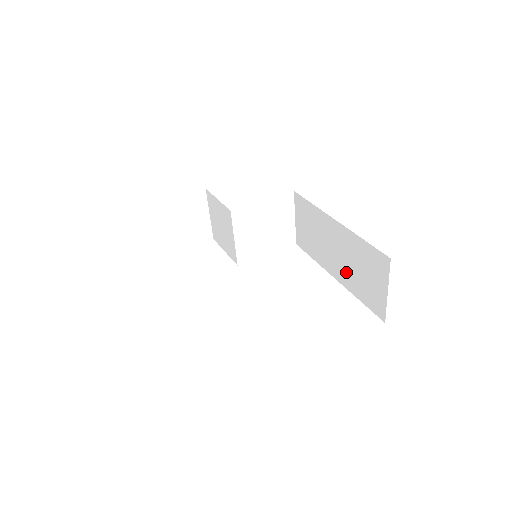
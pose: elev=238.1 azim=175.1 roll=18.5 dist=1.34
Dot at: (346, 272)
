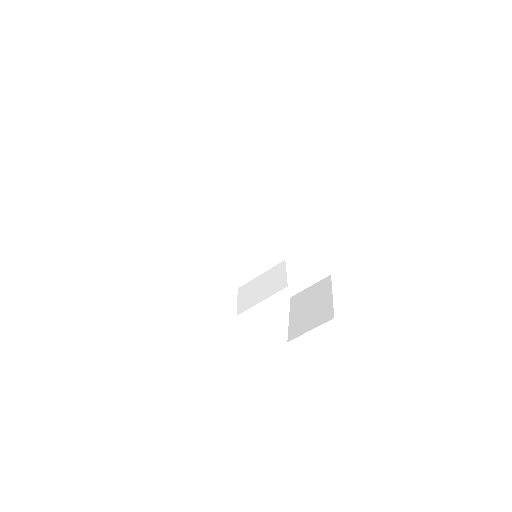
Dot at: (276, 261)
